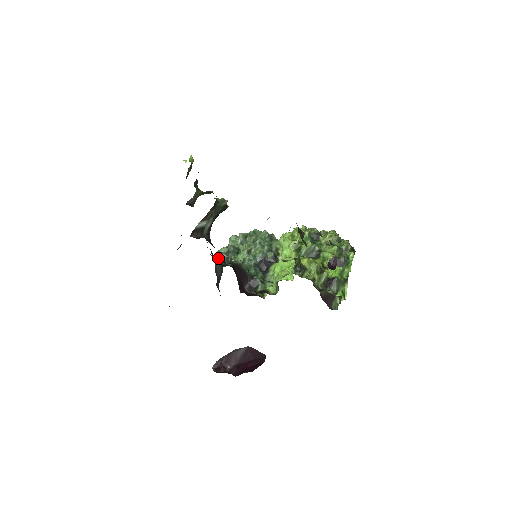
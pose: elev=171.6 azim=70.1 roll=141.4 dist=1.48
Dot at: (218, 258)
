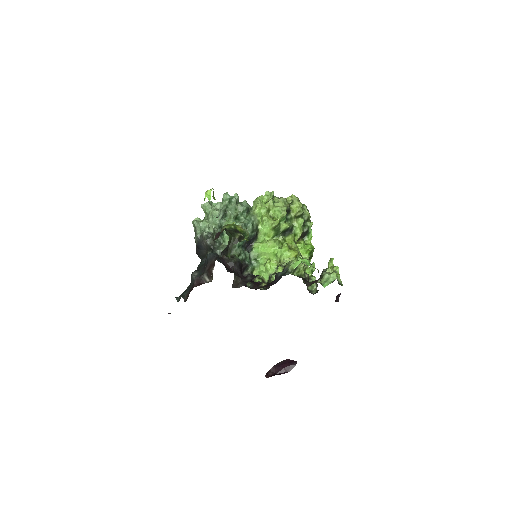
Dot at: (197, 230)
